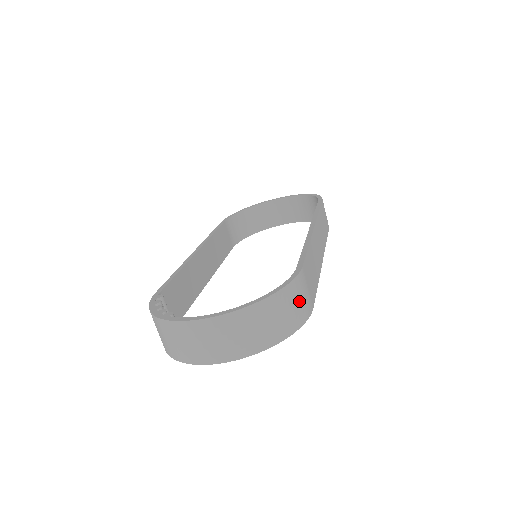
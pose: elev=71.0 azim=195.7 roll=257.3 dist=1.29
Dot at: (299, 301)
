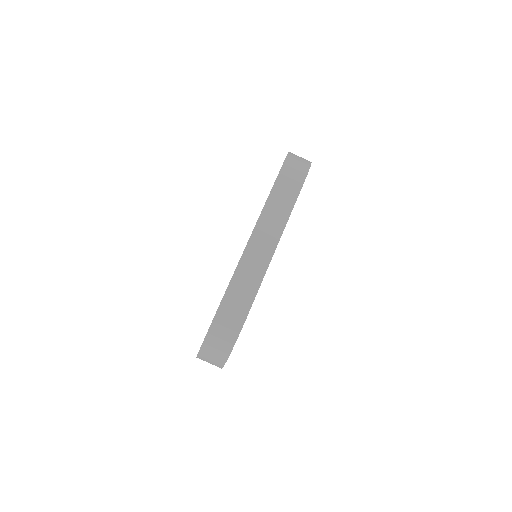
Dot at: (225, 328)
